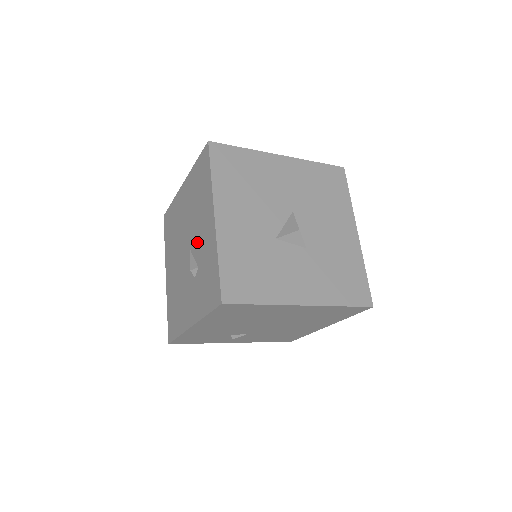
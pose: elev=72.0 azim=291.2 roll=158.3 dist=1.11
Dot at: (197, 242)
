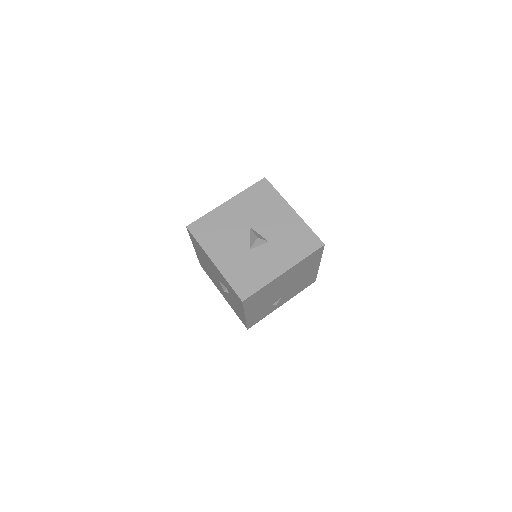
Dot at: (218, 276)
